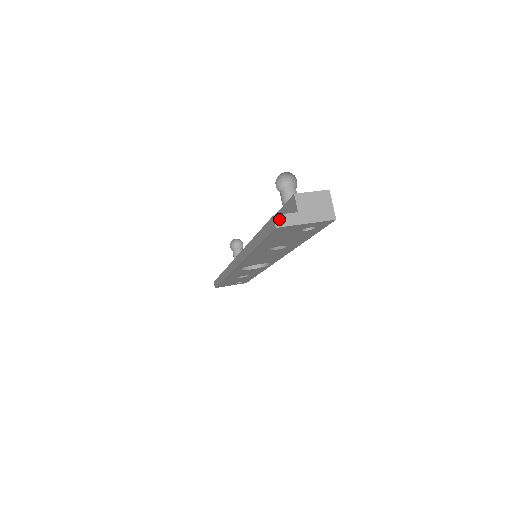
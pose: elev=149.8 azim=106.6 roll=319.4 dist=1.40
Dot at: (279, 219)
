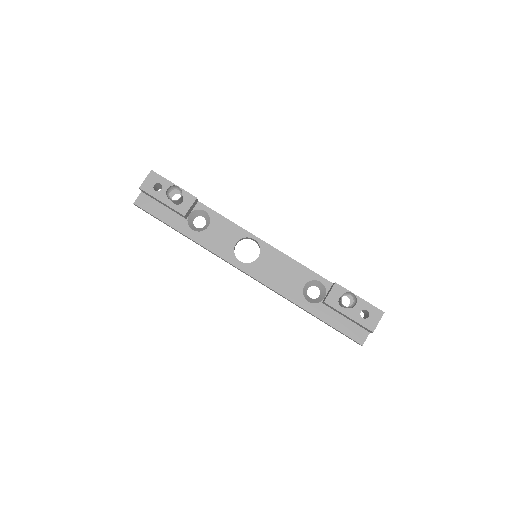
Dot at: (363, 343)
